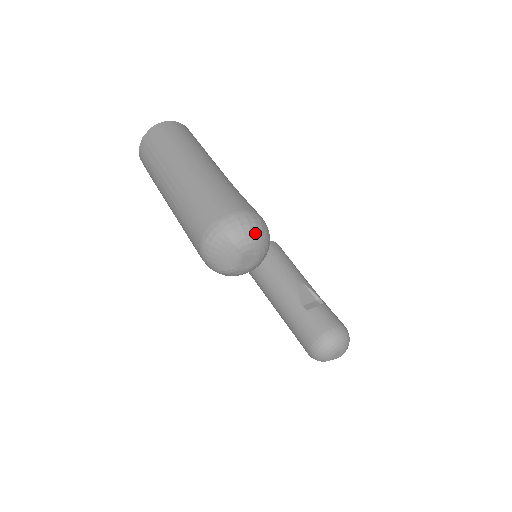
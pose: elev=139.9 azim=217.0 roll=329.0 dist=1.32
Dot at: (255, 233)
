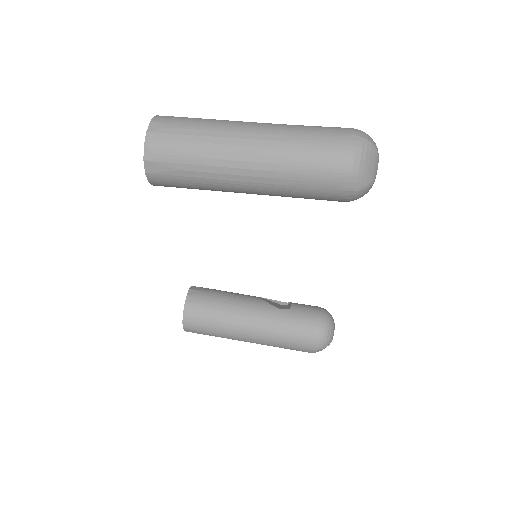
Dot at: occluded
